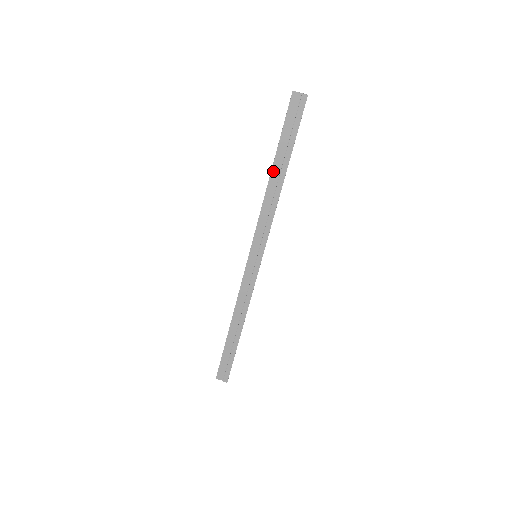
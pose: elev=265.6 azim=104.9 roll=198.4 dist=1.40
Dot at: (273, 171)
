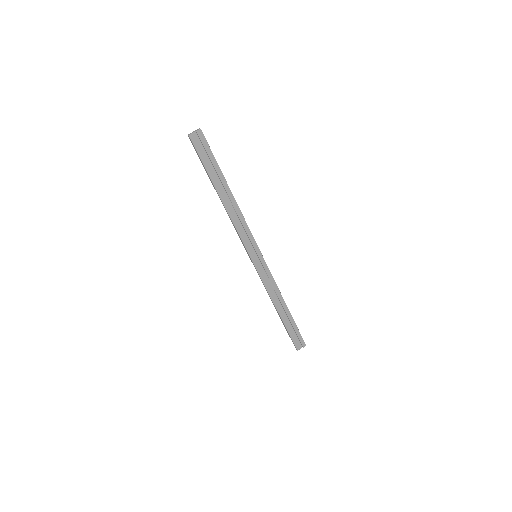
Dot at: (221, 196)
